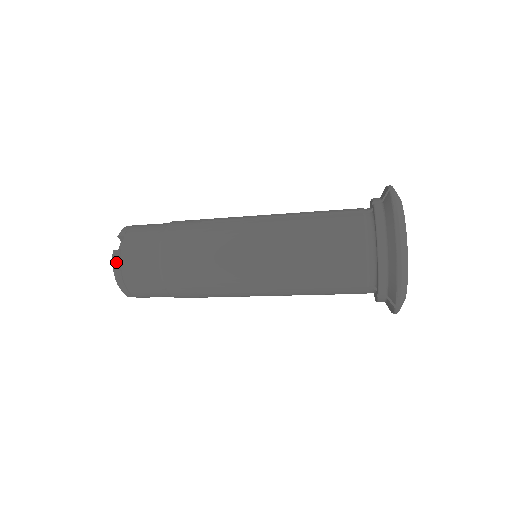
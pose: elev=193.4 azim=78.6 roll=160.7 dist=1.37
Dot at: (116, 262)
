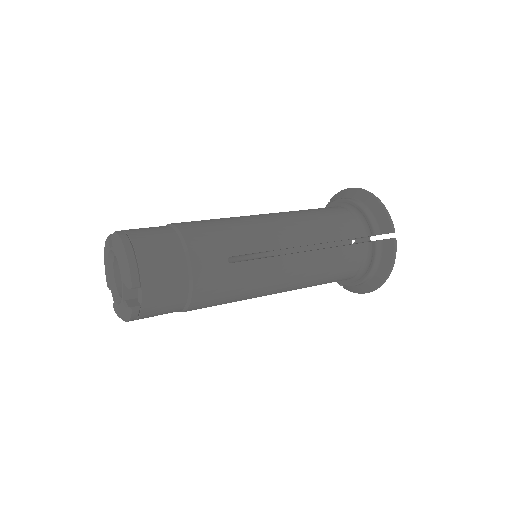
Dot at: (133, 317)
